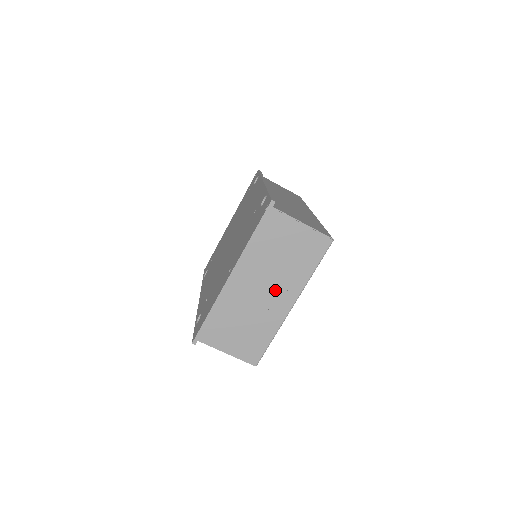
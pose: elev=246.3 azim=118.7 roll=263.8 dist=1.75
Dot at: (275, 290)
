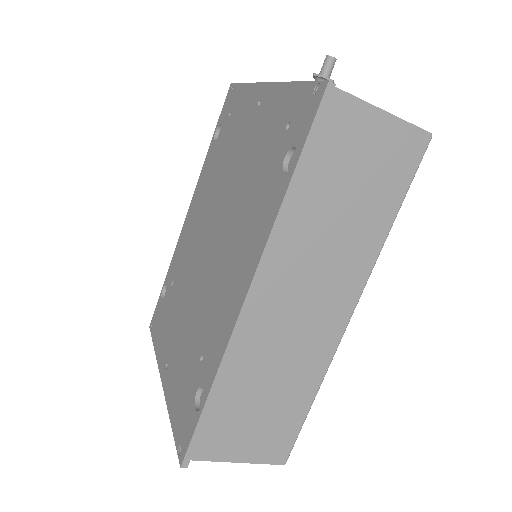
Dot at: occluded
